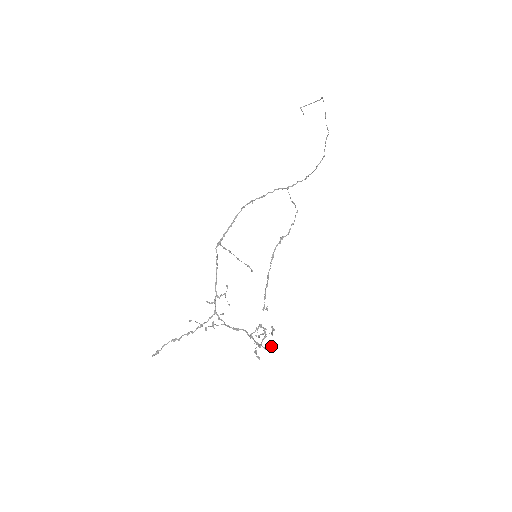
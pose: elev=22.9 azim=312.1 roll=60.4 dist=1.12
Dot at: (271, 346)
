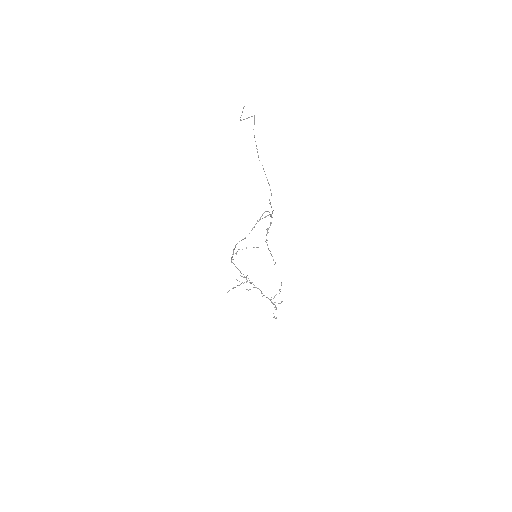
Dot at: occluded
